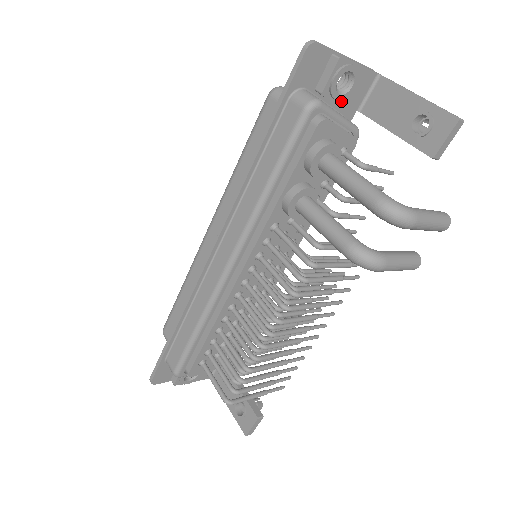
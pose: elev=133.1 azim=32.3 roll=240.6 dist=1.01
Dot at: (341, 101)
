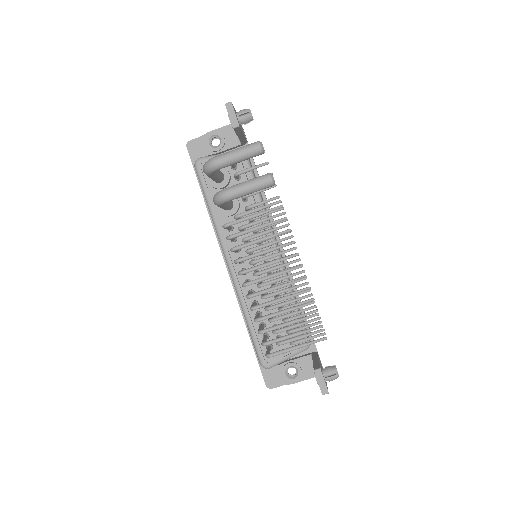
Dot at: (224, 149)
